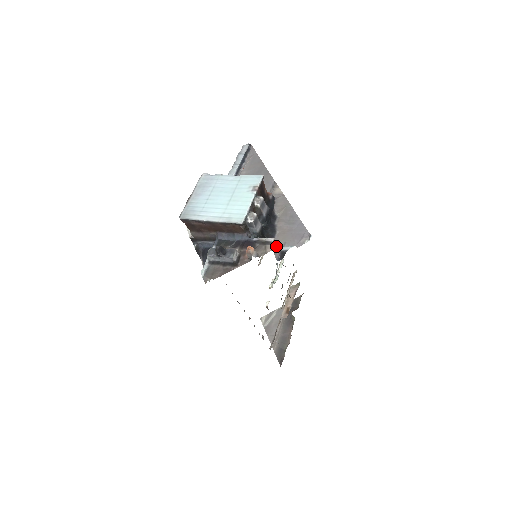
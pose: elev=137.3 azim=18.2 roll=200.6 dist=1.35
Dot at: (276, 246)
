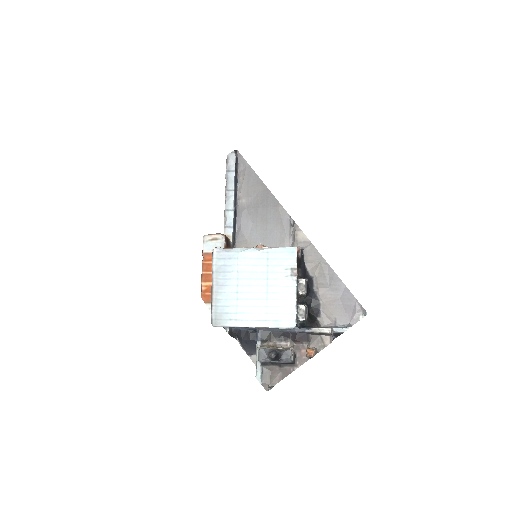
Dot at: (331, 332)
